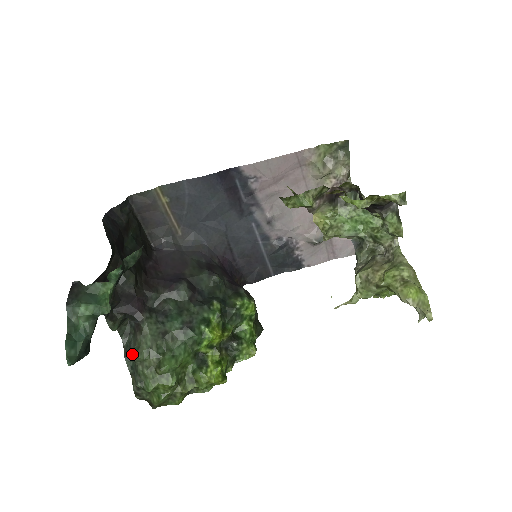
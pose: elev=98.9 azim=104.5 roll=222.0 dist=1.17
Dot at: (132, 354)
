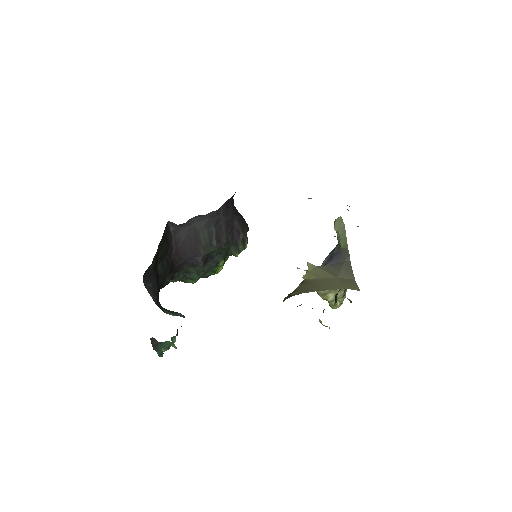
Dot at: occluded
